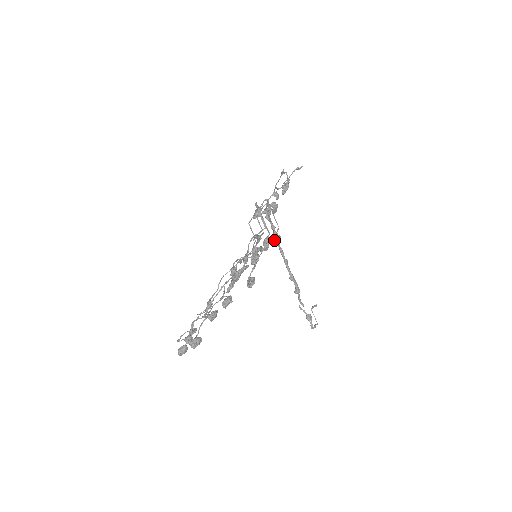
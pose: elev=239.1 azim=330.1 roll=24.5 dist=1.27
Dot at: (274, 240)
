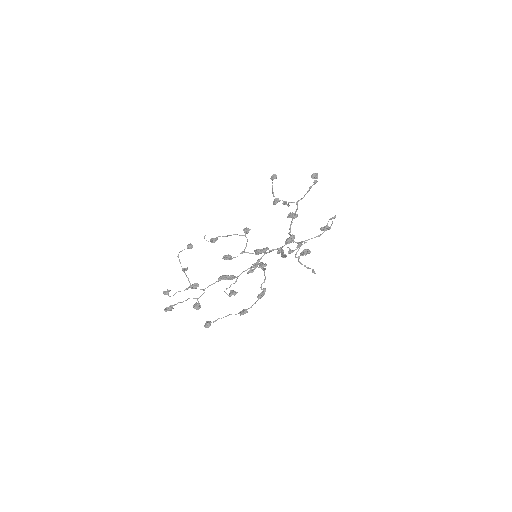
Dot at: (241, 313)
